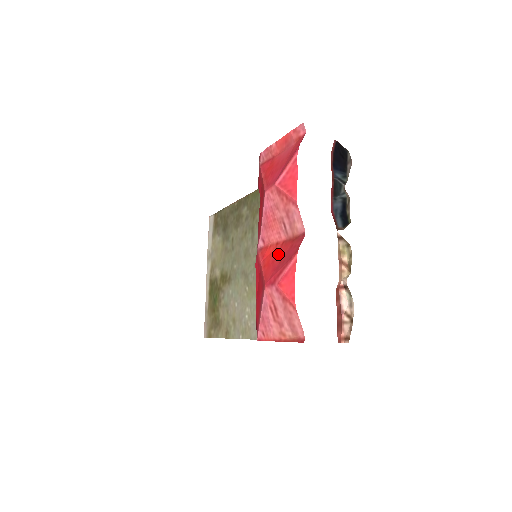
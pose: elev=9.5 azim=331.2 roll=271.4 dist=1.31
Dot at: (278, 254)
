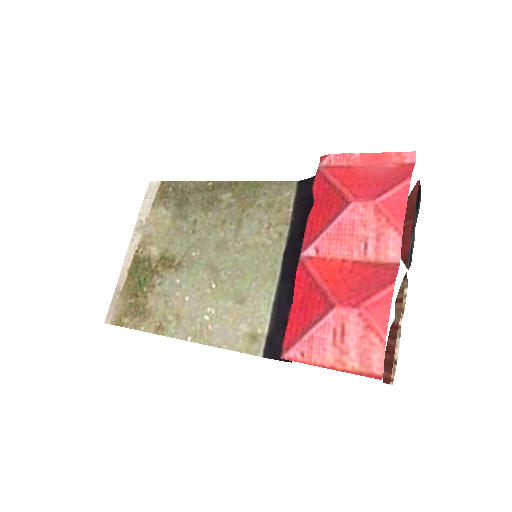
Dot at: (351, 274)
